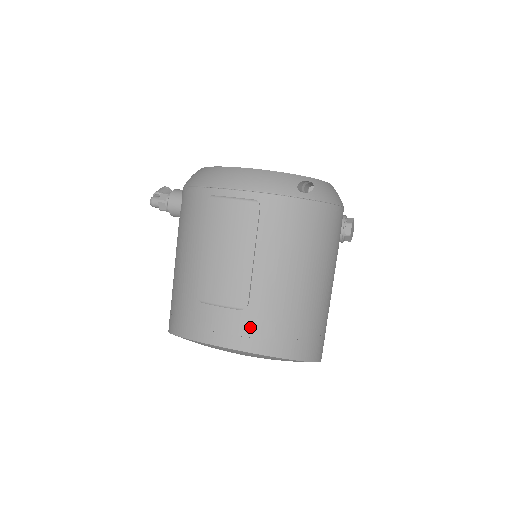
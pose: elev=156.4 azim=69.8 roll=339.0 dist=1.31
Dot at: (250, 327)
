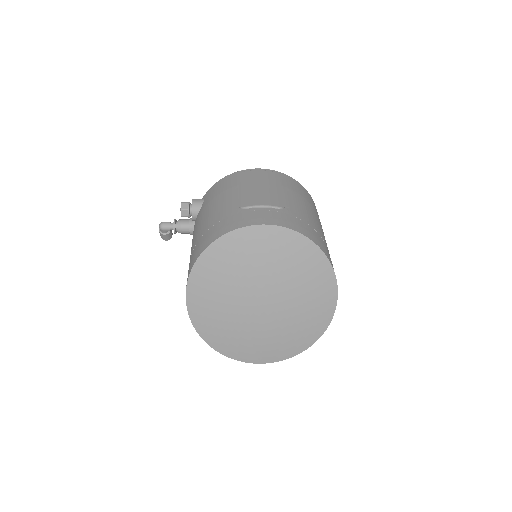
Dot at: (290, 218)
